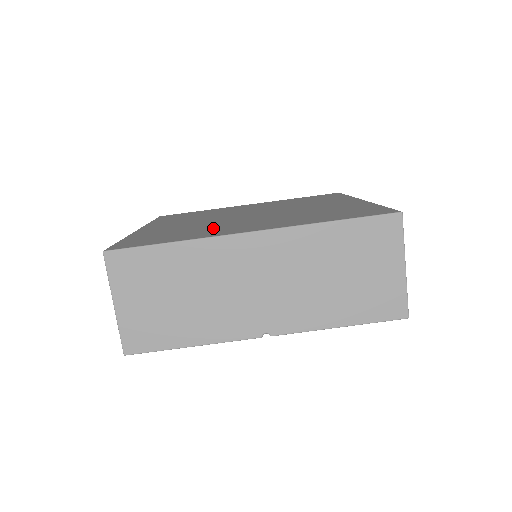
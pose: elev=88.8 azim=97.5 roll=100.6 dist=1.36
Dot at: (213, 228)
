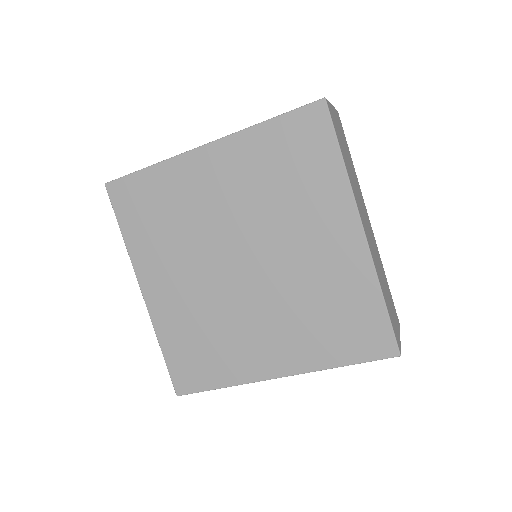
Dot at: (233, 341)
